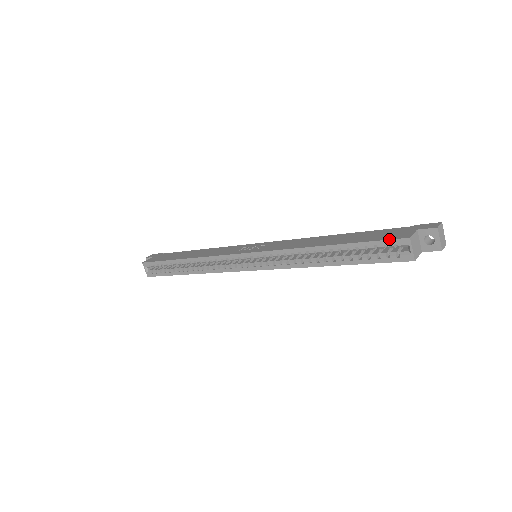
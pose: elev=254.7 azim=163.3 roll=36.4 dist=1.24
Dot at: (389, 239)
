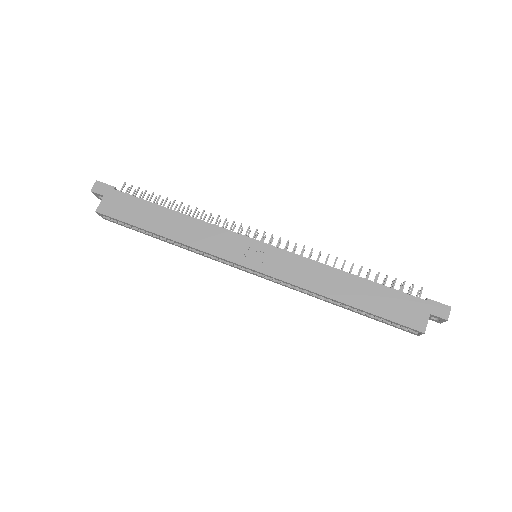
Dot at: (406, 326)
